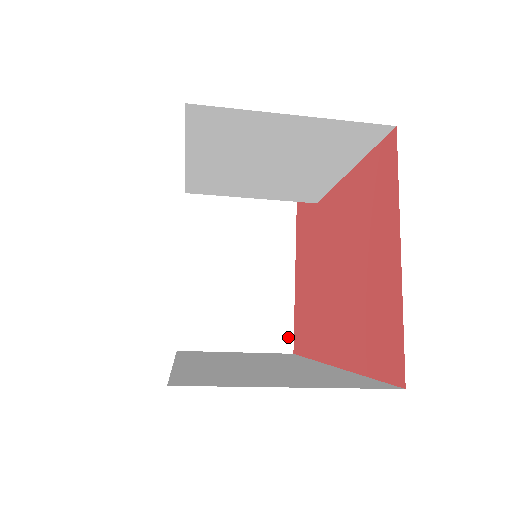
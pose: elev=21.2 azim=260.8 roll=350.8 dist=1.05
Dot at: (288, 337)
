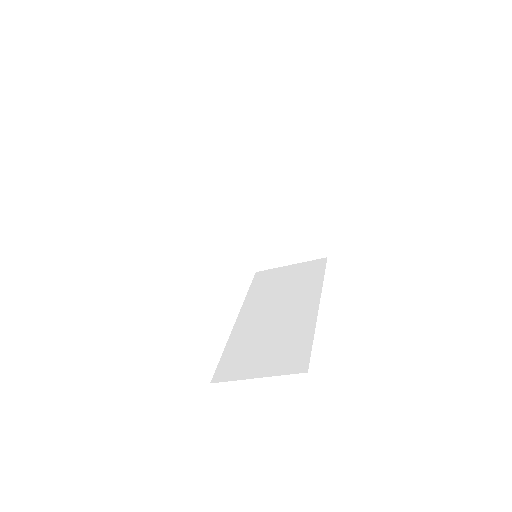
Dot at: (320, 249)
